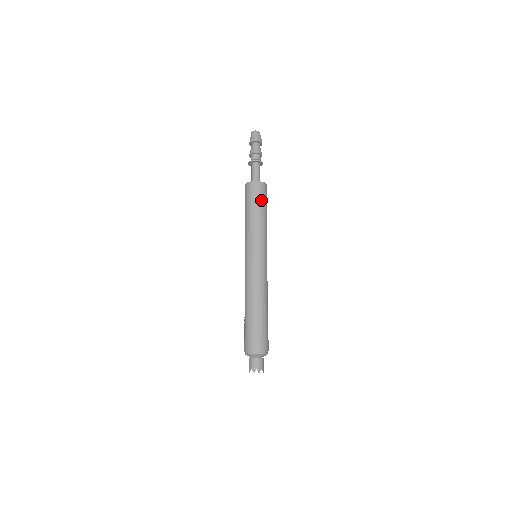
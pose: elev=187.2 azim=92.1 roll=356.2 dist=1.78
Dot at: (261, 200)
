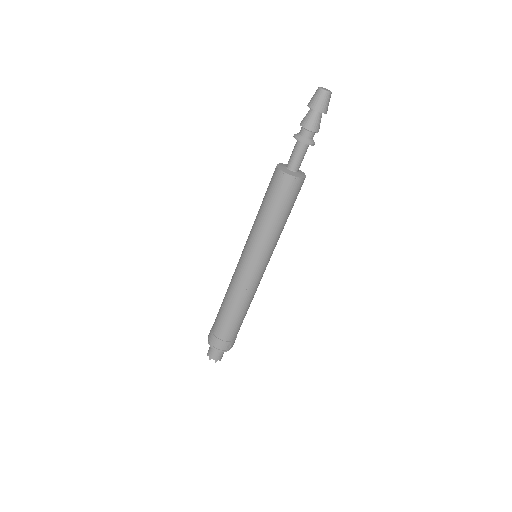
Dot at: (294, 202)
